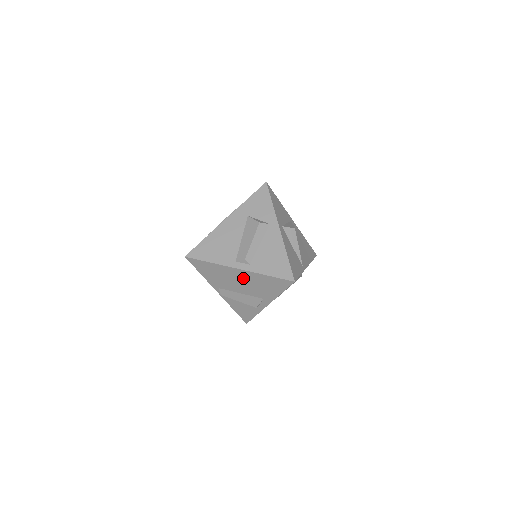
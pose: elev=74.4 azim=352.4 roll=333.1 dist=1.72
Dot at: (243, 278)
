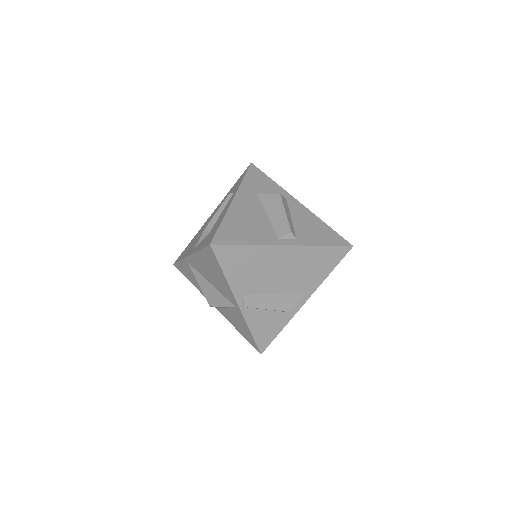
Dot at: (288, 262)
